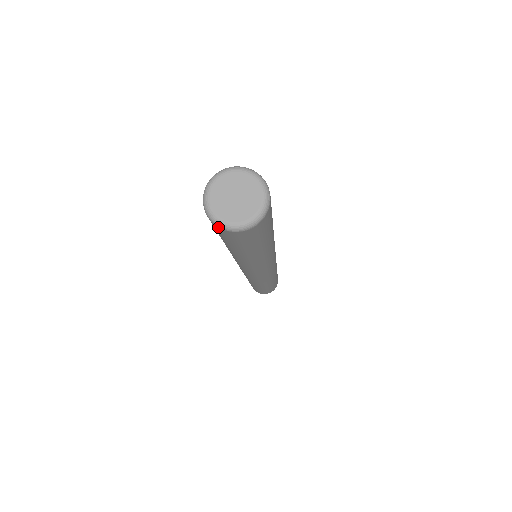
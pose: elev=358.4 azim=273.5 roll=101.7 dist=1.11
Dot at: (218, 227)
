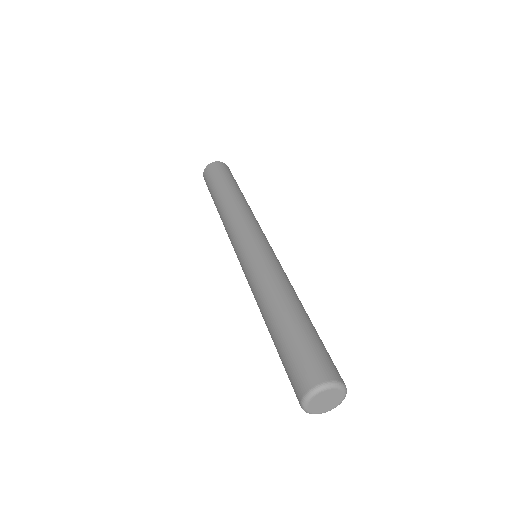
Dot at: (309, 412)
